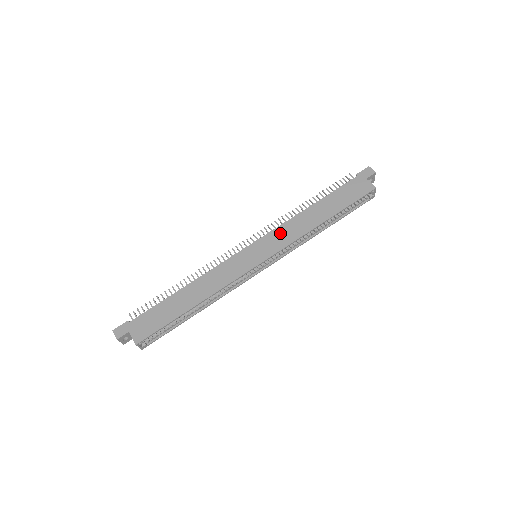
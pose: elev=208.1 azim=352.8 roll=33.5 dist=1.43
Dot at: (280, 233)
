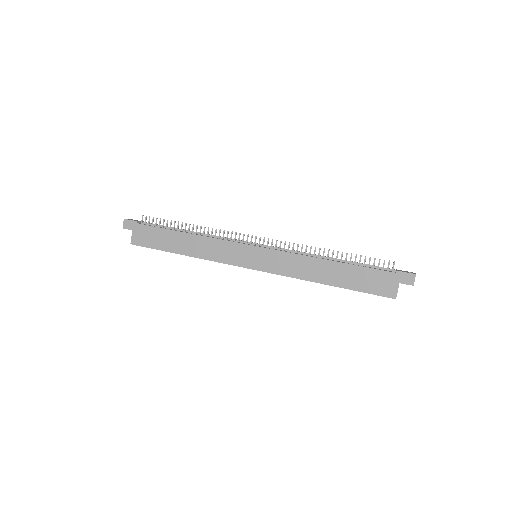
Dot at: (285, 259)
